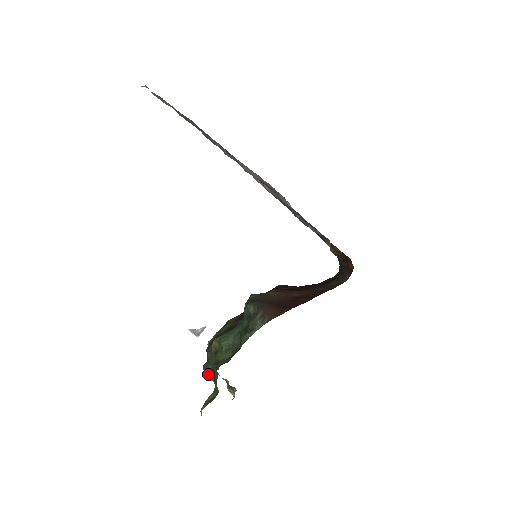
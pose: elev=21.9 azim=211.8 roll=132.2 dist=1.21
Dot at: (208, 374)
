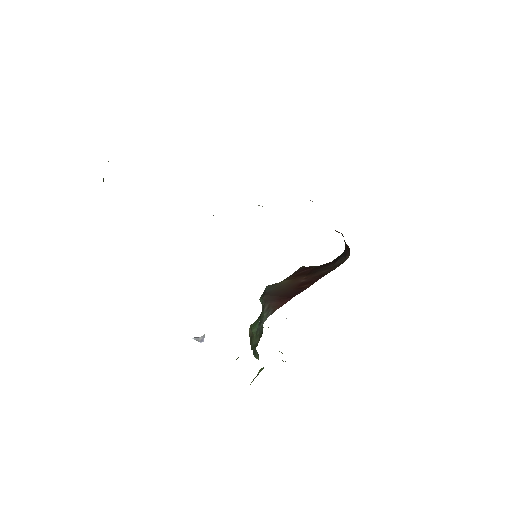
Dot at: (254, 354)
